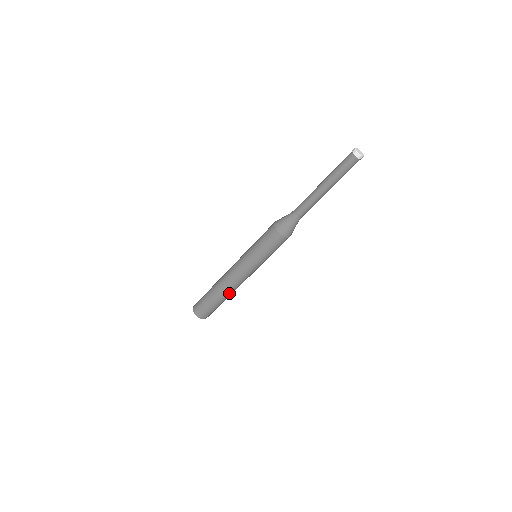
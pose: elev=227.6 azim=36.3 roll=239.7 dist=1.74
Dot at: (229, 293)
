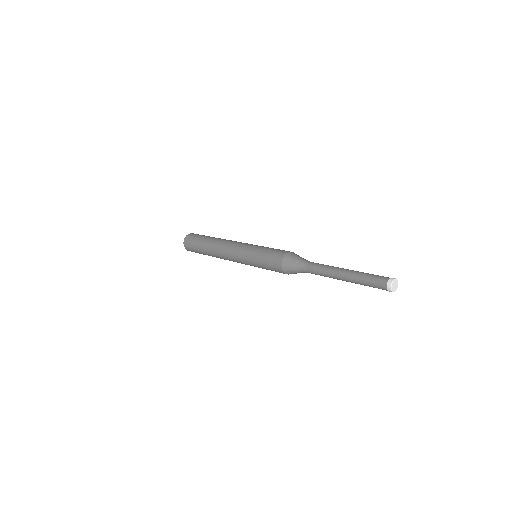
Dot at: occluded
